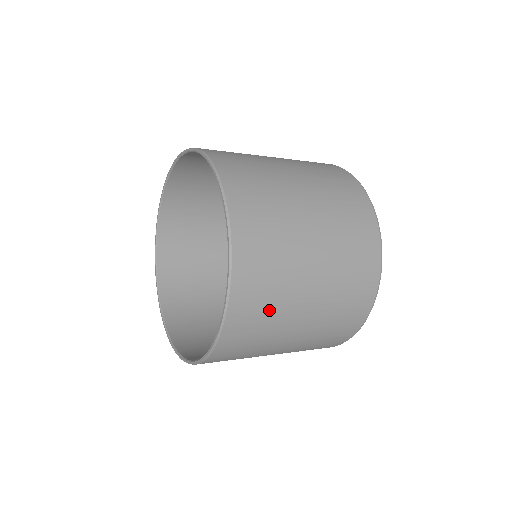
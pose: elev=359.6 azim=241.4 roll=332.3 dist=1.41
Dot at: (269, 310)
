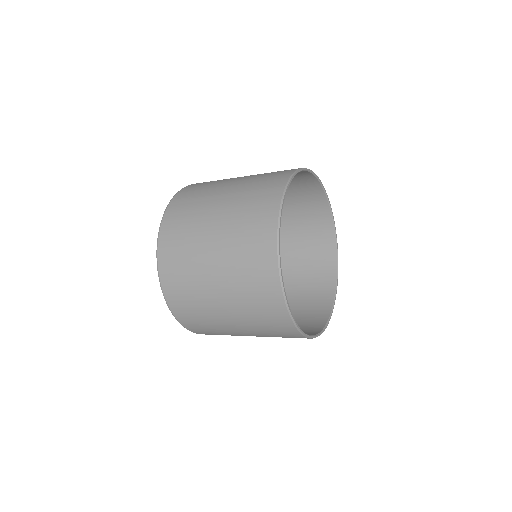
Dot at: (185, 253)
